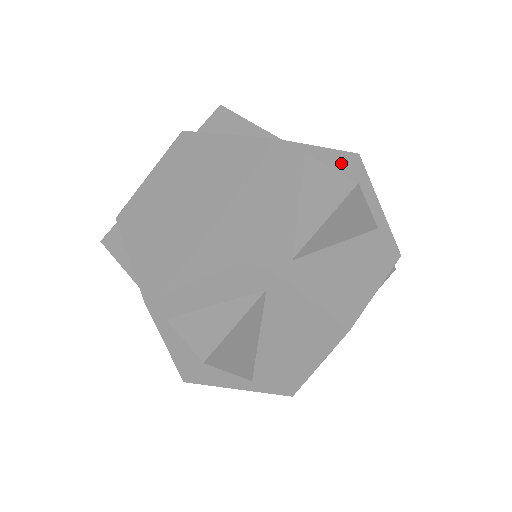
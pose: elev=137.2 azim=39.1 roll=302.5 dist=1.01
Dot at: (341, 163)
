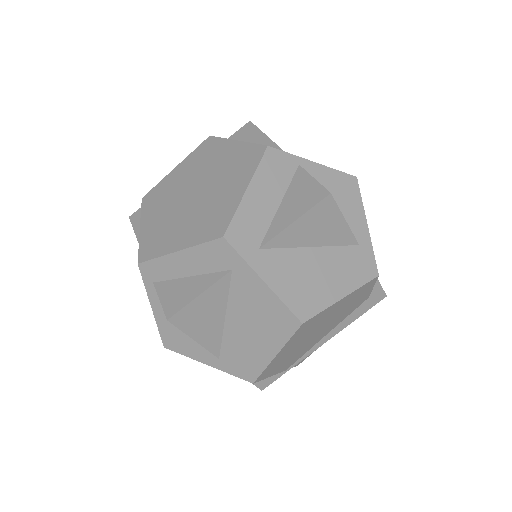
Dot at: (335, 181)
